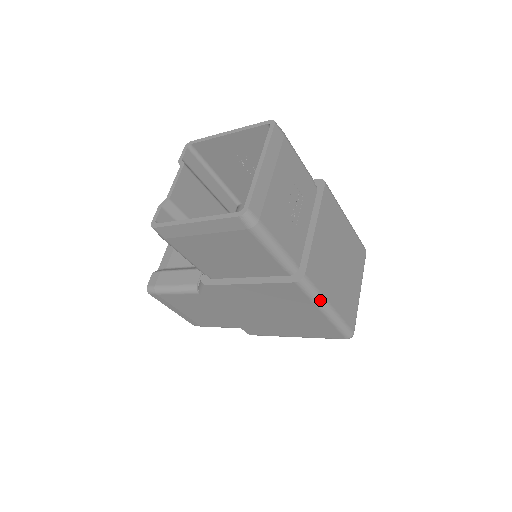
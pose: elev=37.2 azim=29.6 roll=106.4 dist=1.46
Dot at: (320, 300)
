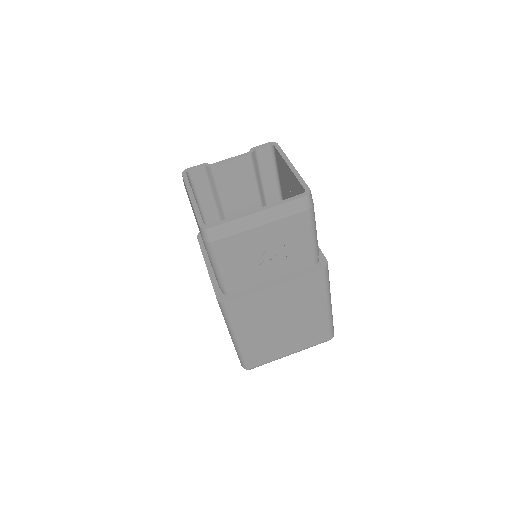
Dot at: (230, 327)
